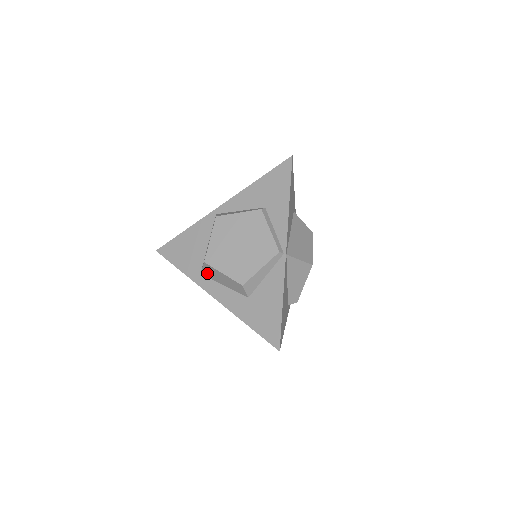
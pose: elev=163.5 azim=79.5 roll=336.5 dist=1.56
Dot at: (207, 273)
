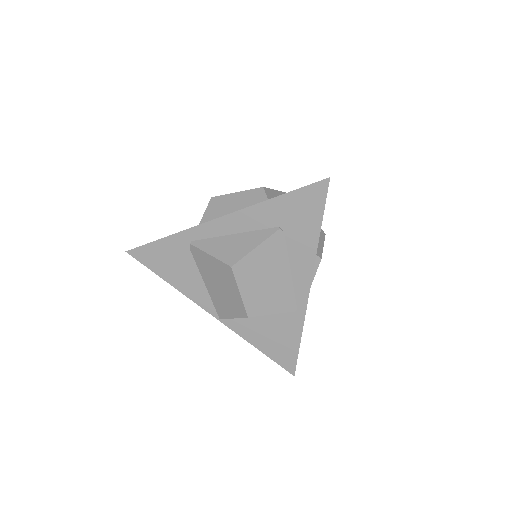
Dot at: (210, 215)
